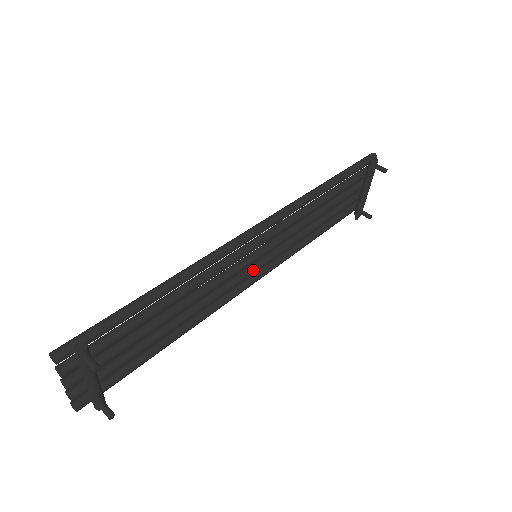
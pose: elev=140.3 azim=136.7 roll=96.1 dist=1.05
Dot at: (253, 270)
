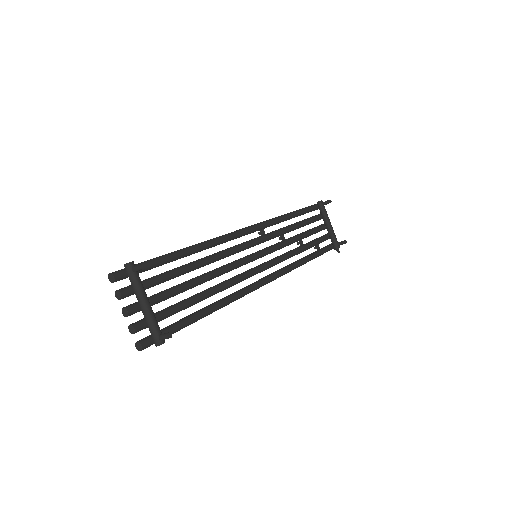
Dot at: (259, 267)
